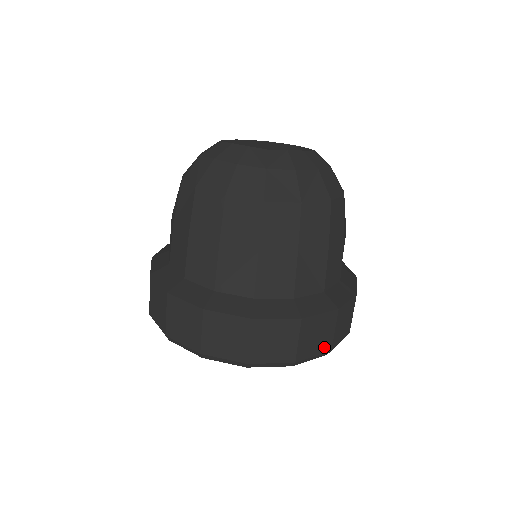
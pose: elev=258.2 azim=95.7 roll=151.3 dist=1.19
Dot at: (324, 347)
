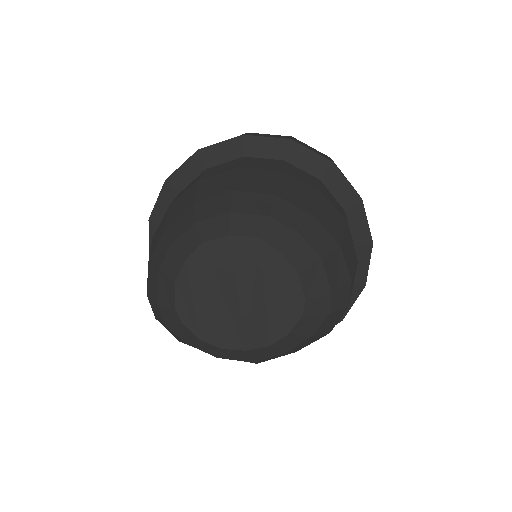
Dot at: occluded
